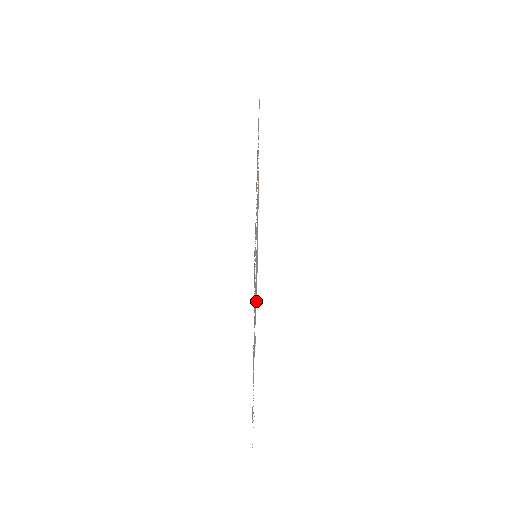
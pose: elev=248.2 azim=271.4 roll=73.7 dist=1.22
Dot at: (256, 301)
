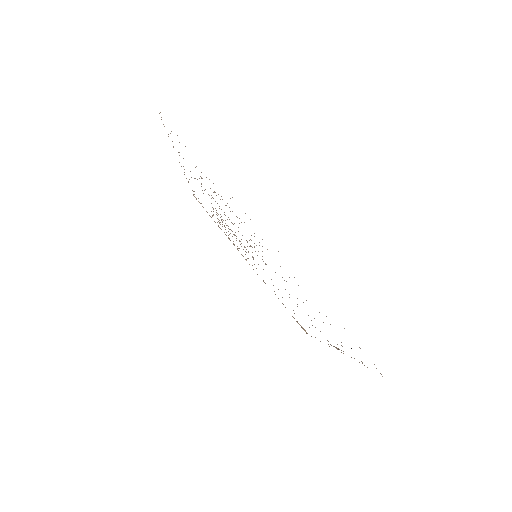
Dot at: (251, 235)
